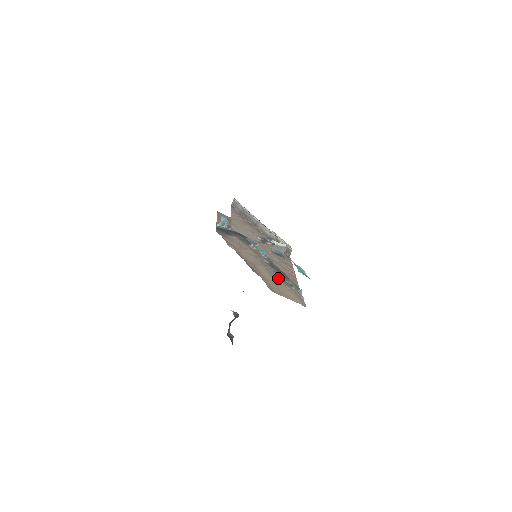
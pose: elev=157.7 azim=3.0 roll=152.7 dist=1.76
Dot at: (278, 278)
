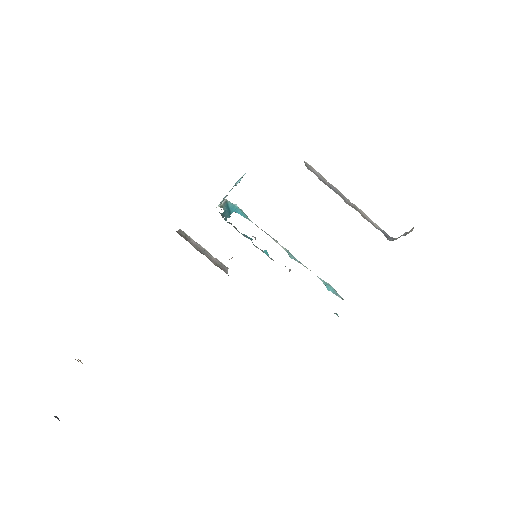
Dot at: occluded
